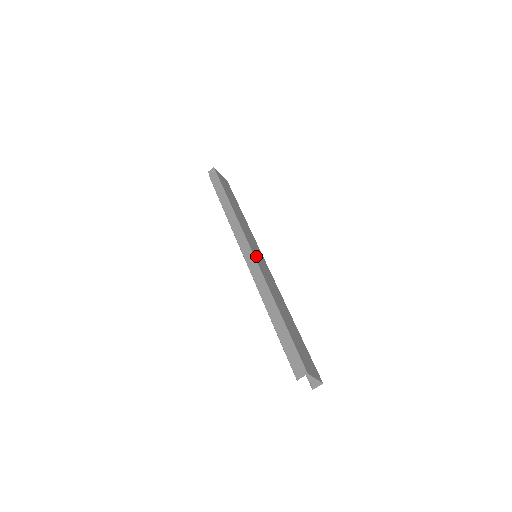
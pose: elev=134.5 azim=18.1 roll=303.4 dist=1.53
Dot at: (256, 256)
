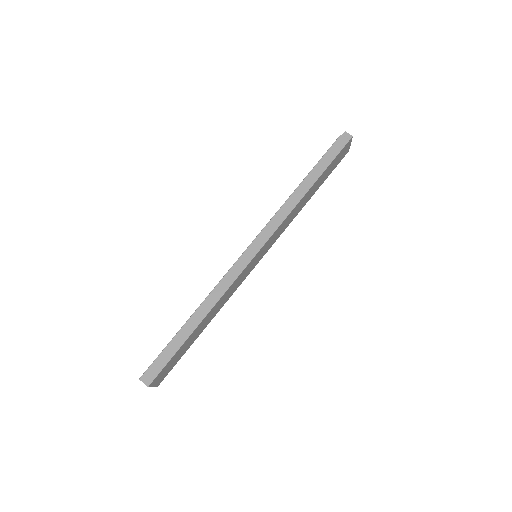
Dot at: (252, 262)
